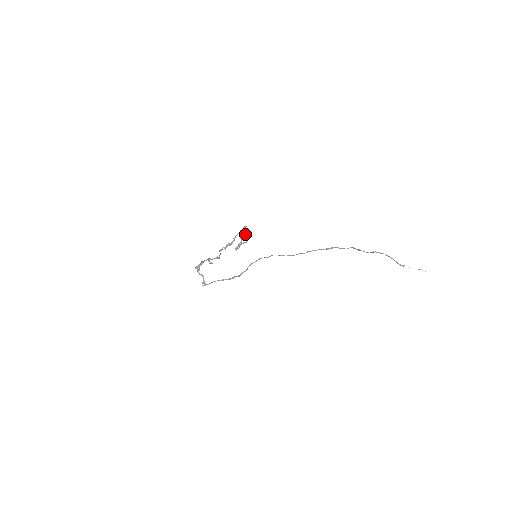
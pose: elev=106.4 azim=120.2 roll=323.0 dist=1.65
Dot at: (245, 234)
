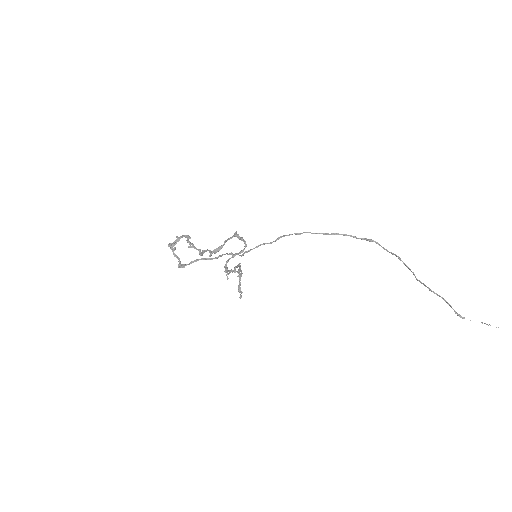
Dot at: (242, 240)
